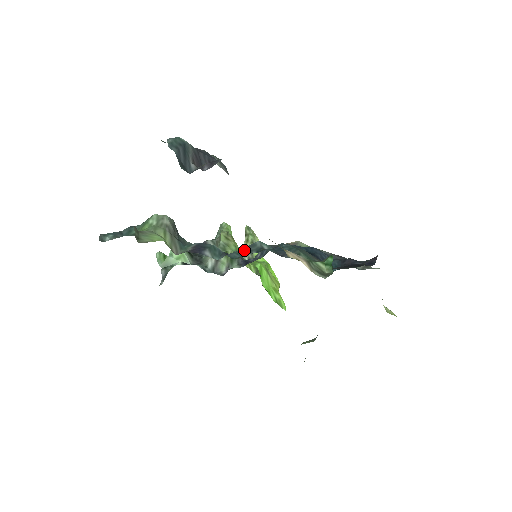
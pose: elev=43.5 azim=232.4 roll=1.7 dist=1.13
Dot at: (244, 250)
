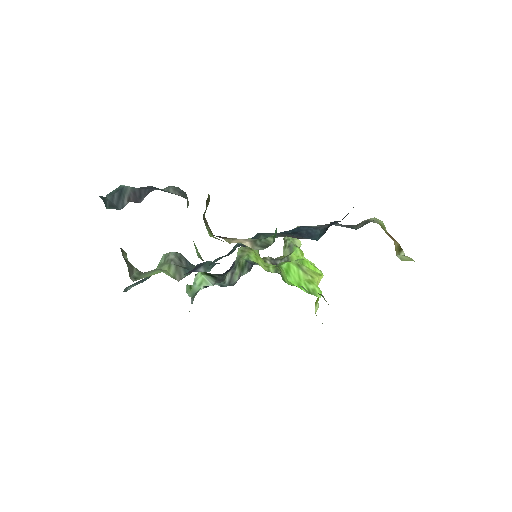
Dot at: (227, 254)
